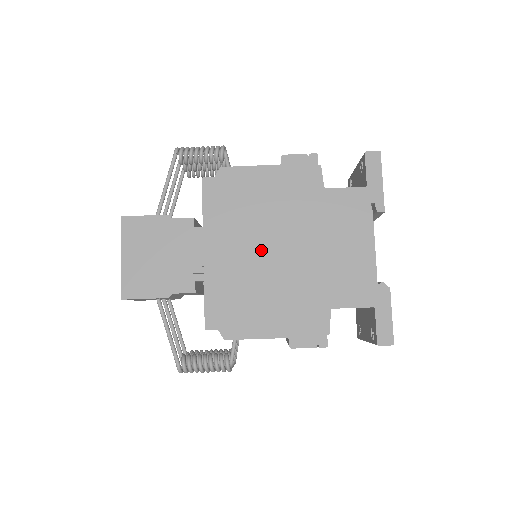
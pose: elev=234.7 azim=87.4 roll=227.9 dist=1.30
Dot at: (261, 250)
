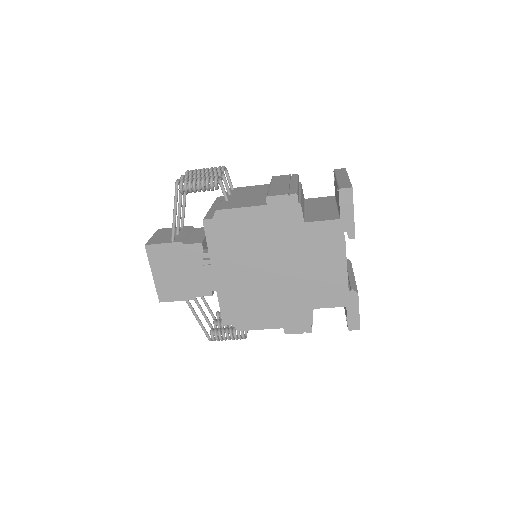
Dot at: (257, 272)
